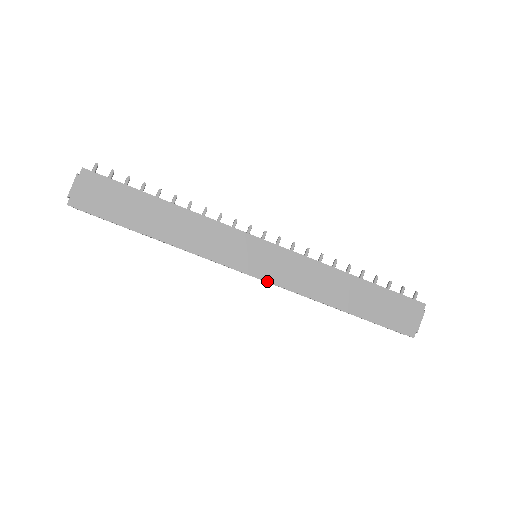
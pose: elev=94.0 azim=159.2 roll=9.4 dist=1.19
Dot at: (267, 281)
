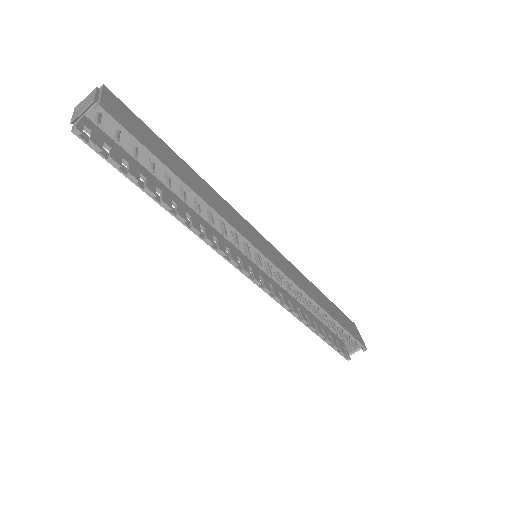
Dot at: (283, 273)
